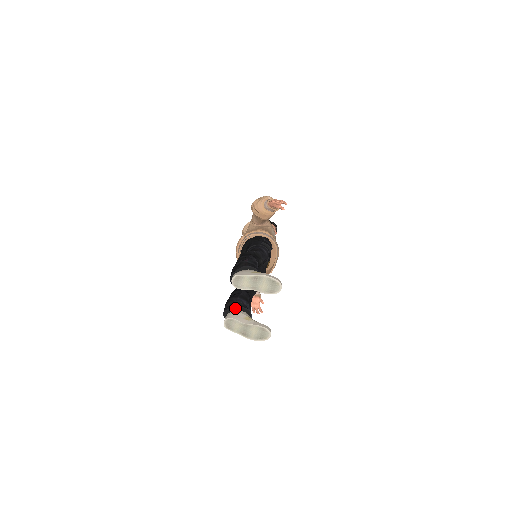
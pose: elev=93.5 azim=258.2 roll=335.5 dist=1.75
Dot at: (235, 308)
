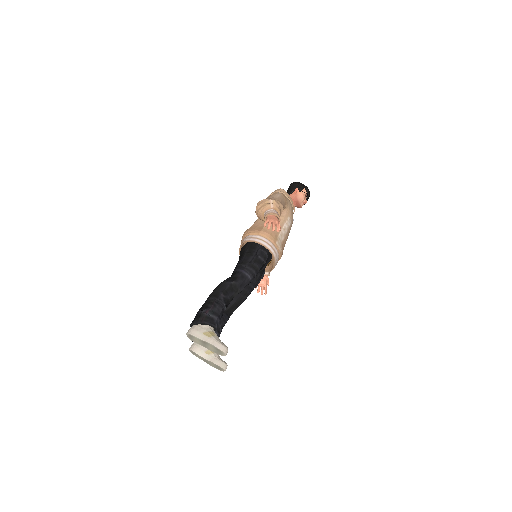
Dot at: occluded
